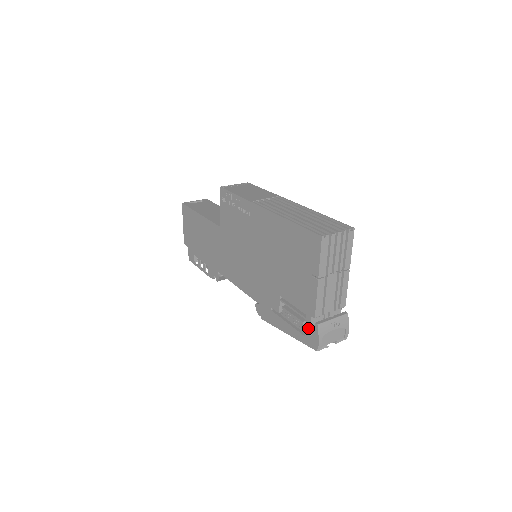
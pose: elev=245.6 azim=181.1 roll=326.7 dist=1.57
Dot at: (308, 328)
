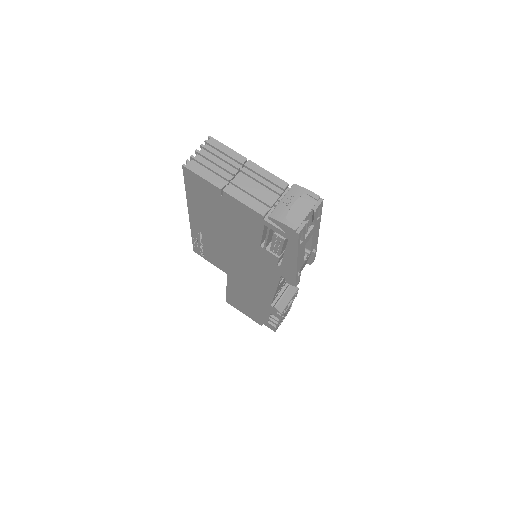
Dot at: (277, 231)
